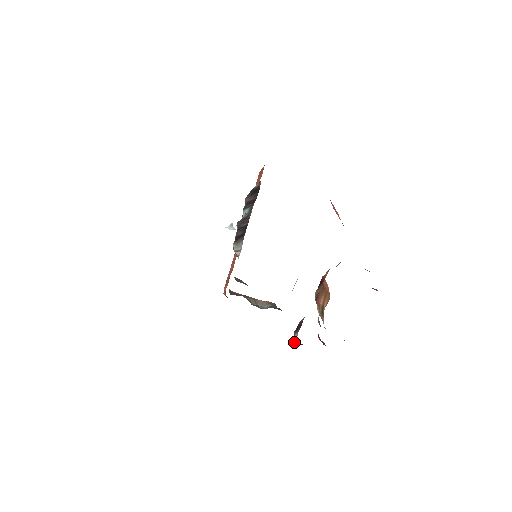
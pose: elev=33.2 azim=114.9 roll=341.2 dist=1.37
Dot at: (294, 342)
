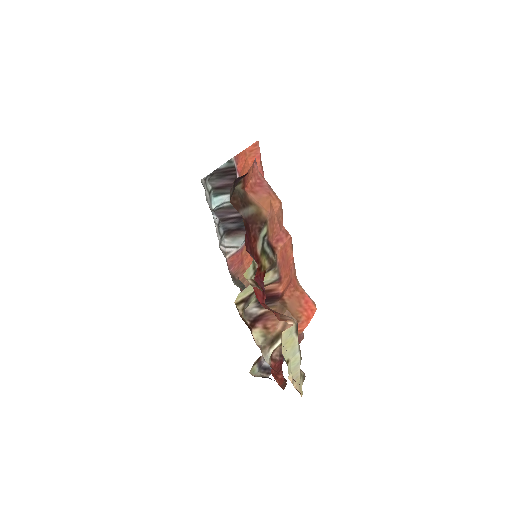
Dot at: (261, 373)
